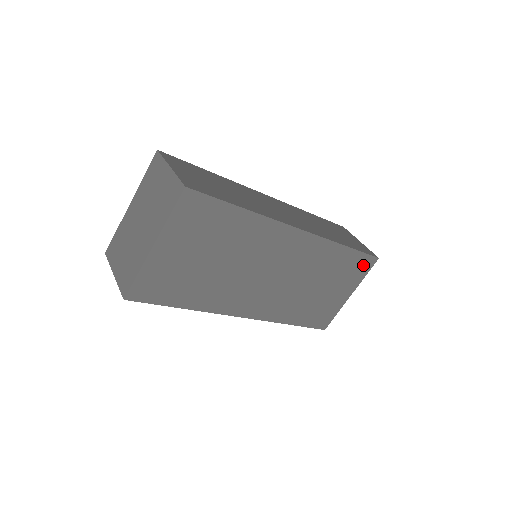
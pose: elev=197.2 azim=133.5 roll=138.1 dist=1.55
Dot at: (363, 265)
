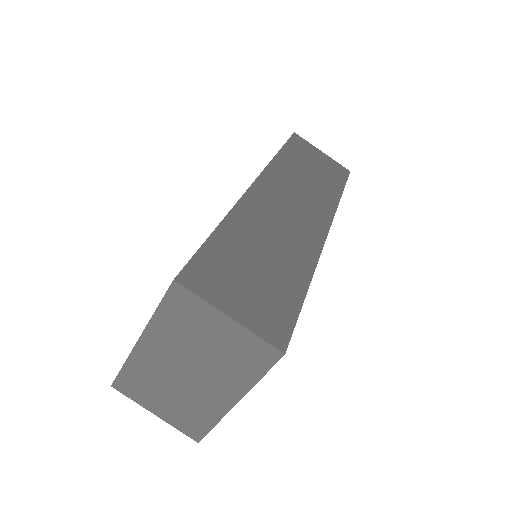
Dot at: occluded
